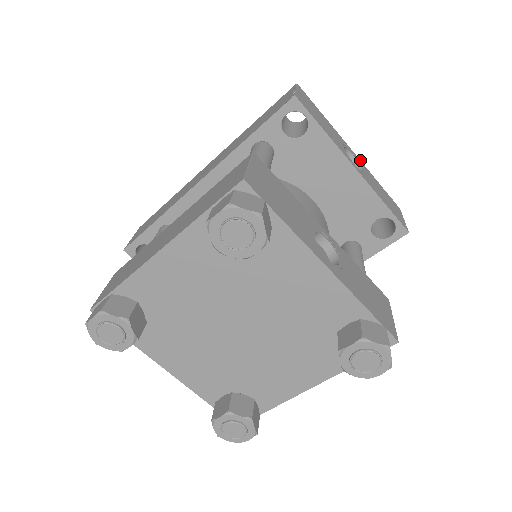
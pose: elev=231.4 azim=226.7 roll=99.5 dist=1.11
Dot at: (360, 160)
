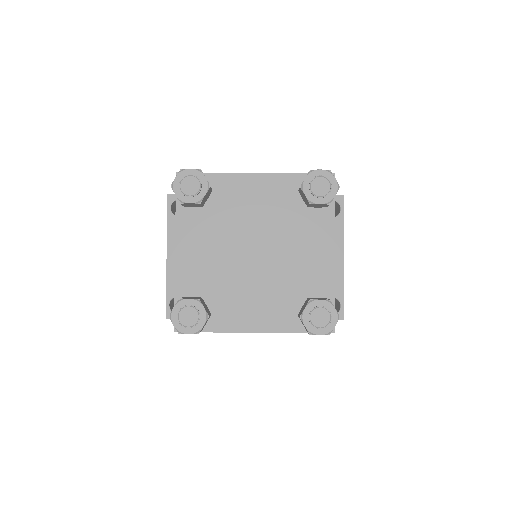
Dot at: occluded
